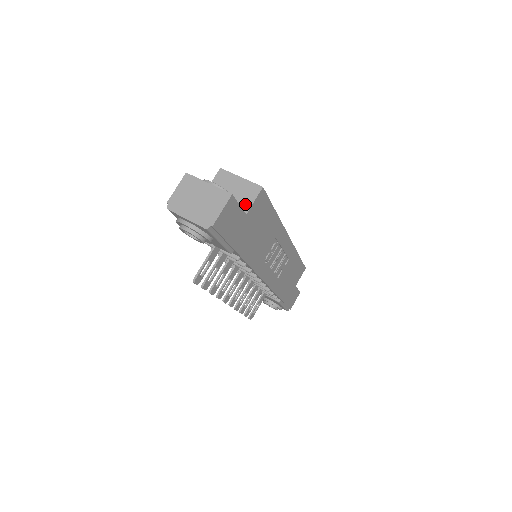
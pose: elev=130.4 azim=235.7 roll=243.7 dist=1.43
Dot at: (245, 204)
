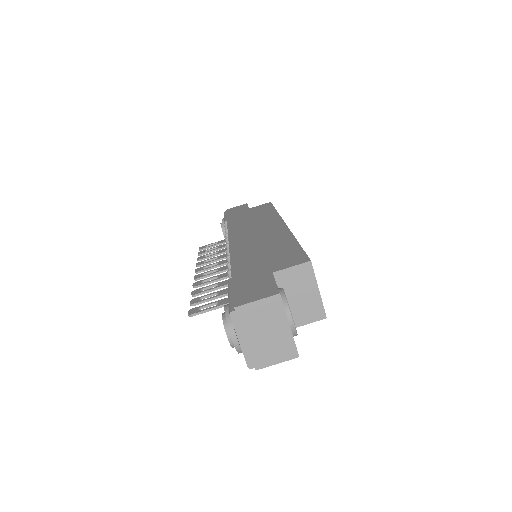
Dot at: (298, 319)
